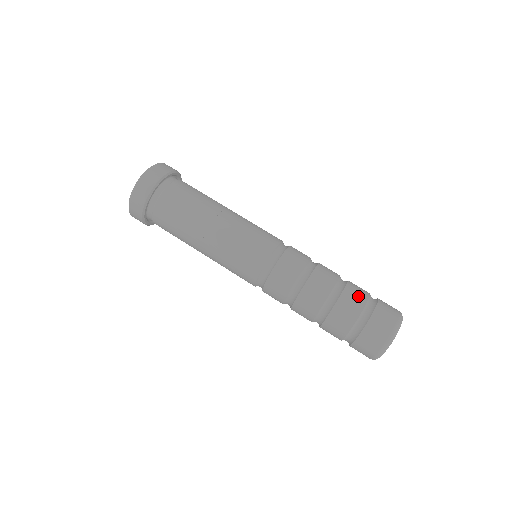
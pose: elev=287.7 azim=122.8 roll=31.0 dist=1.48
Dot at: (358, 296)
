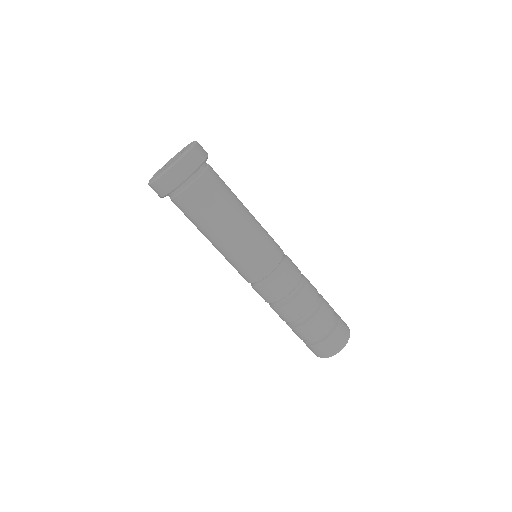
Dot at: (327, 317)
